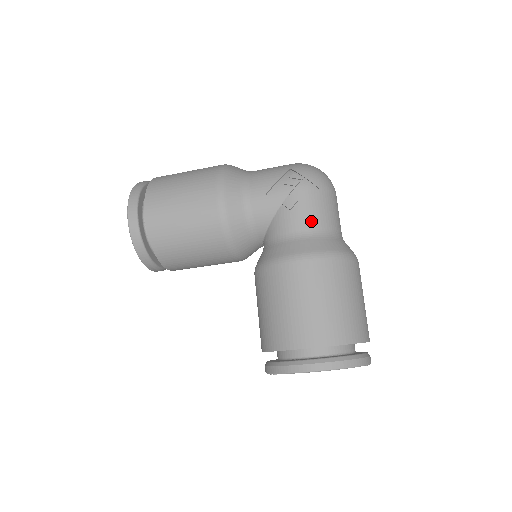
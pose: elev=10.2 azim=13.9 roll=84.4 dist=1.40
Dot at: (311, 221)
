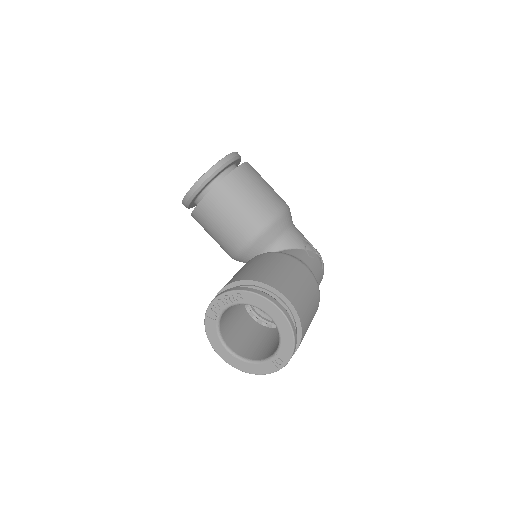
Dot at: (315, 271)
